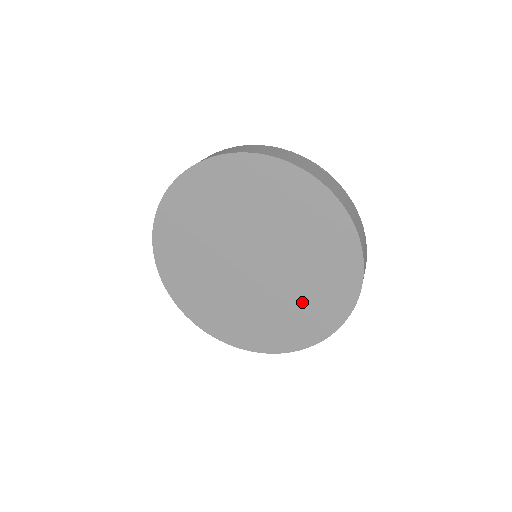
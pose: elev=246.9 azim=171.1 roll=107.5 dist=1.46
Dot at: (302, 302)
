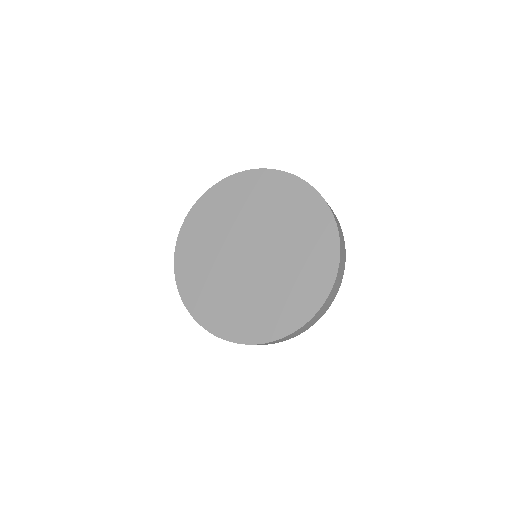
Dot at: (261, 305)
